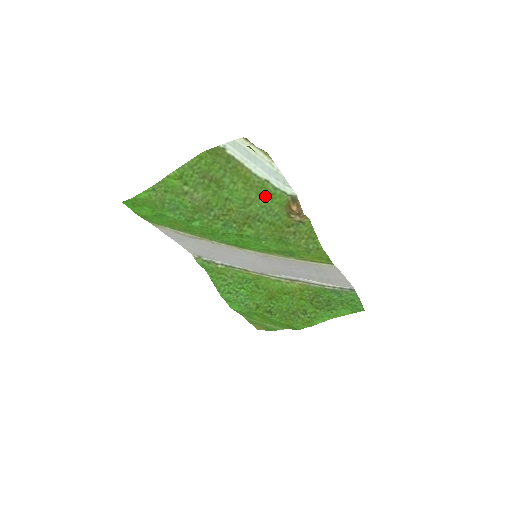
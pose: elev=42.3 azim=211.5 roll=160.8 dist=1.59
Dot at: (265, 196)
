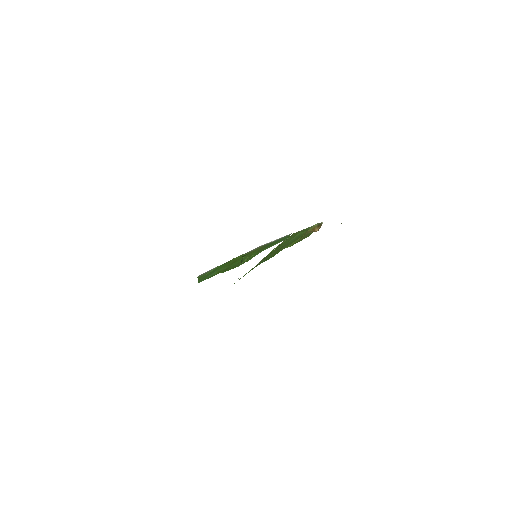
Dot at: (302, 231)
